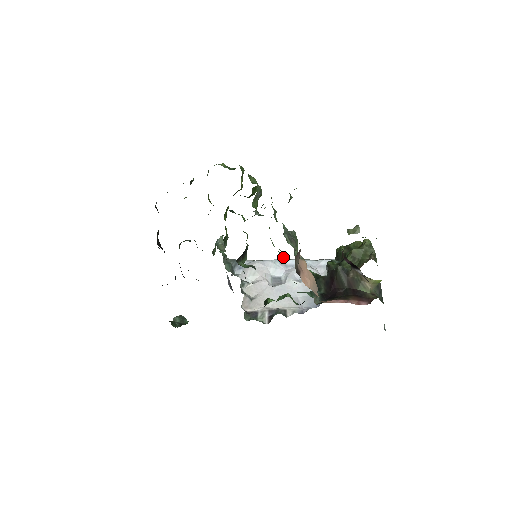
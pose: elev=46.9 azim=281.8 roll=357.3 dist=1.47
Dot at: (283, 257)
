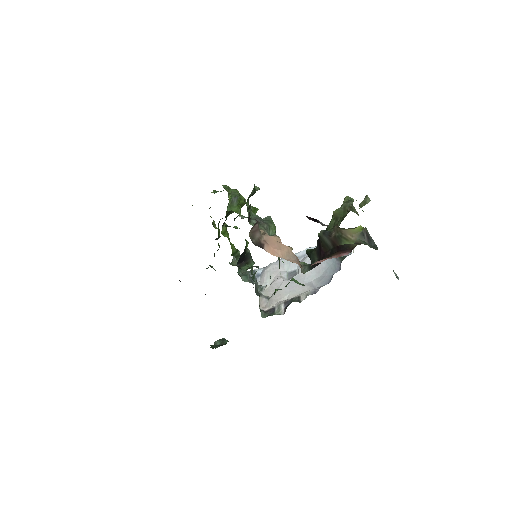
Dot at: occluded
